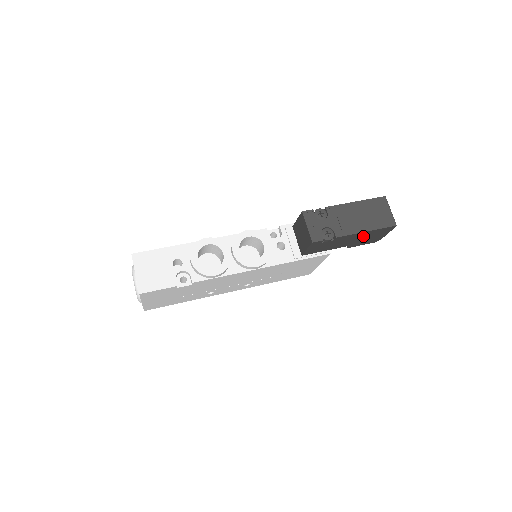
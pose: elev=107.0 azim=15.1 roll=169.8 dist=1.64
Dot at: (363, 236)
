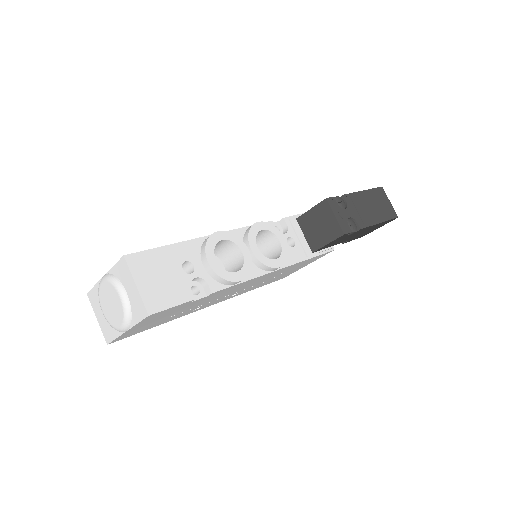
Dot at: (369, 229)
